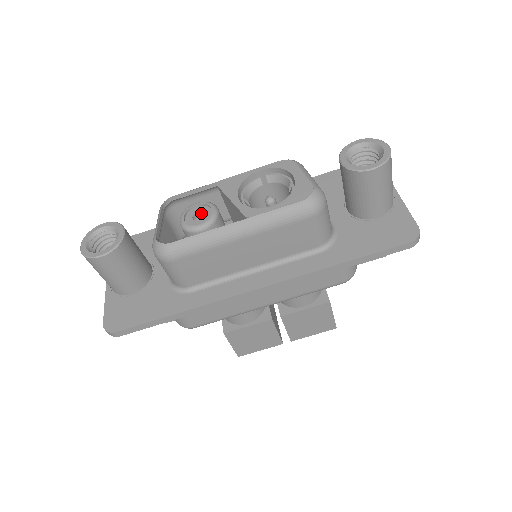
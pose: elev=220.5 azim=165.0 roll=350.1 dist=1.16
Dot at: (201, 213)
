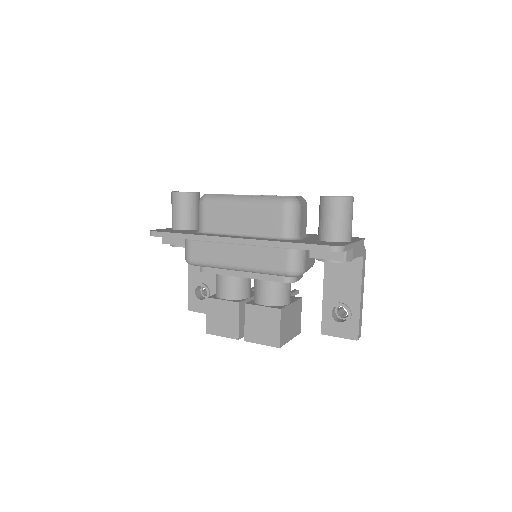
Dot at: occluded
